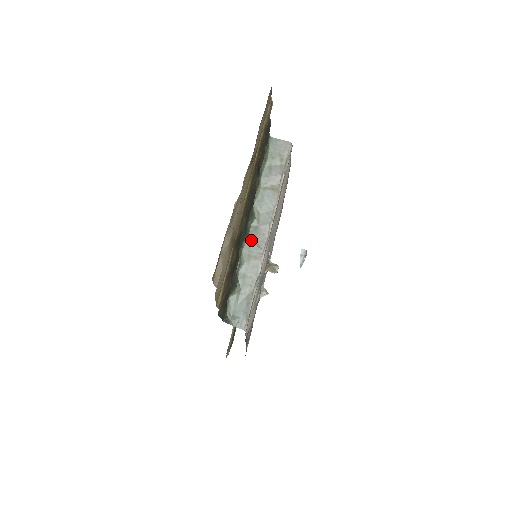
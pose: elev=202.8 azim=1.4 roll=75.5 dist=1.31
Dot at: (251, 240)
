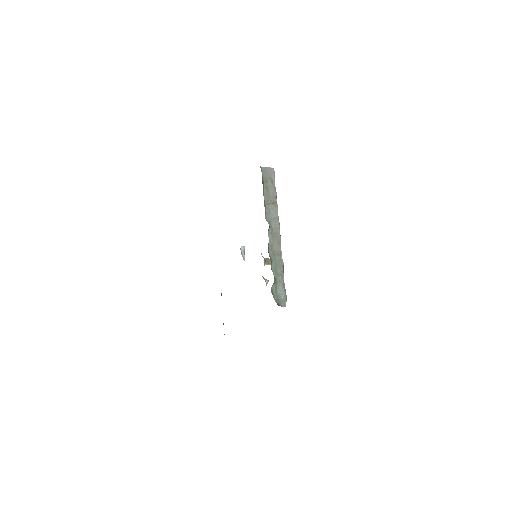
Dot at: (272, 243)
